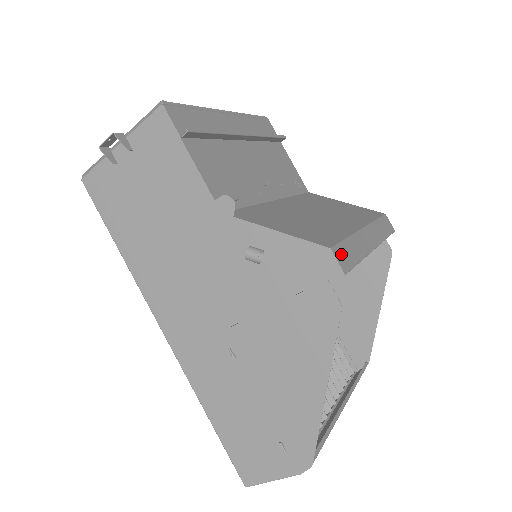
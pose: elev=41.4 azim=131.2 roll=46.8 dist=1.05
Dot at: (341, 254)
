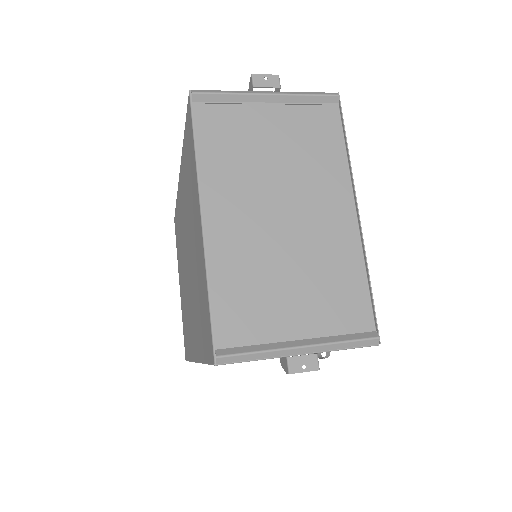
Dot at: occluded
